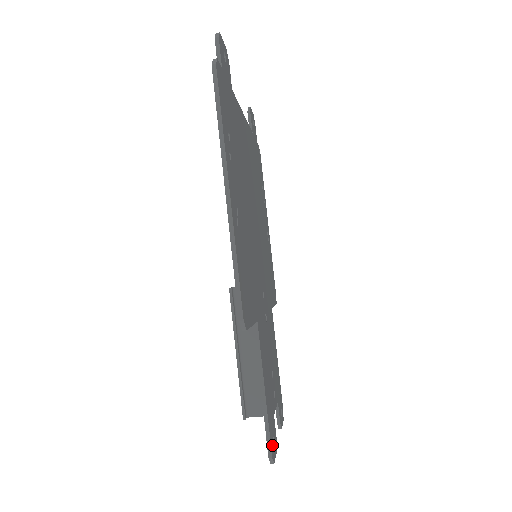
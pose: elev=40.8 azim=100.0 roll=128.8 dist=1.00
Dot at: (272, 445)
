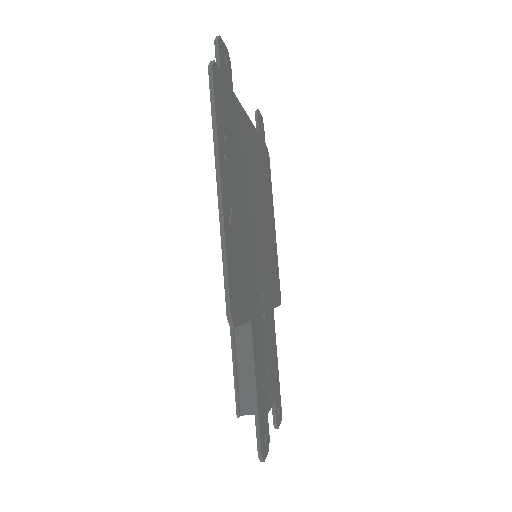
Dot at: (263, 444)
